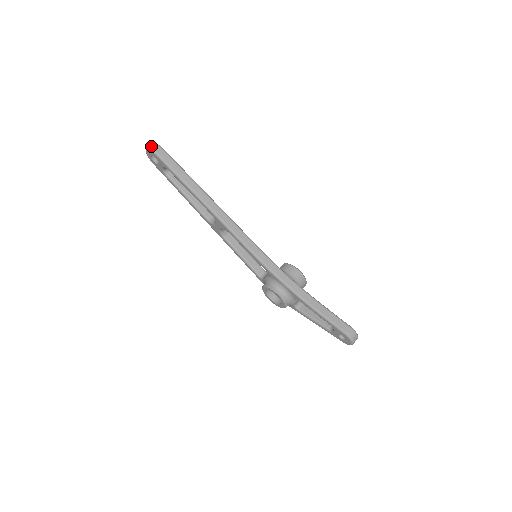
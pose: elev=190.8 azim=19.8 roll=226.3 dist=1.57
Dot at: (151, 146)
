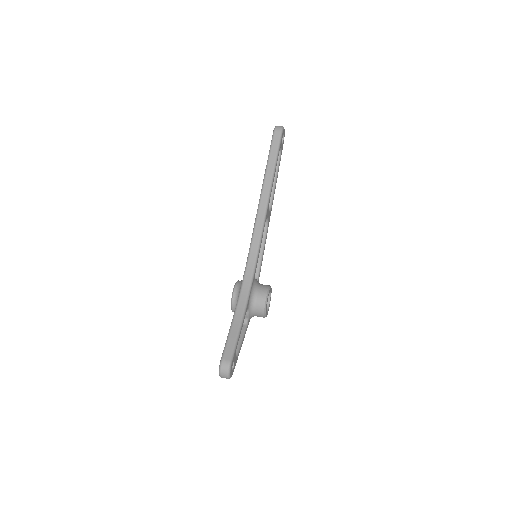
Dot at: (278, 126)
